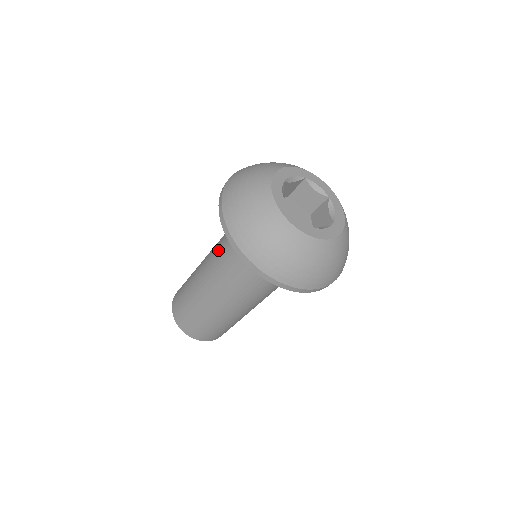
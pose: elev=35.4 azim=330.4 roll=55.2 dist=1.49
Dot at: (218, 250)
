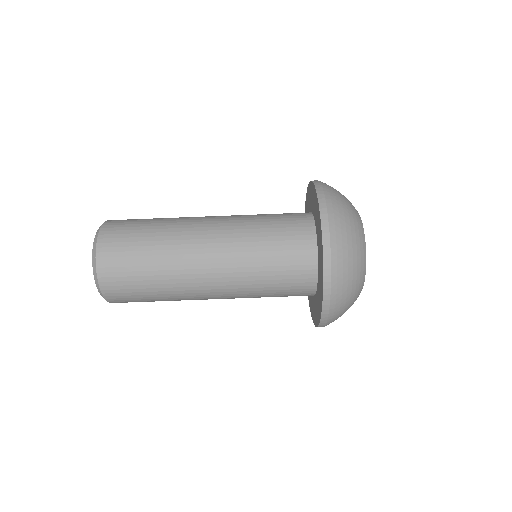
Dot at: (246, 233)
